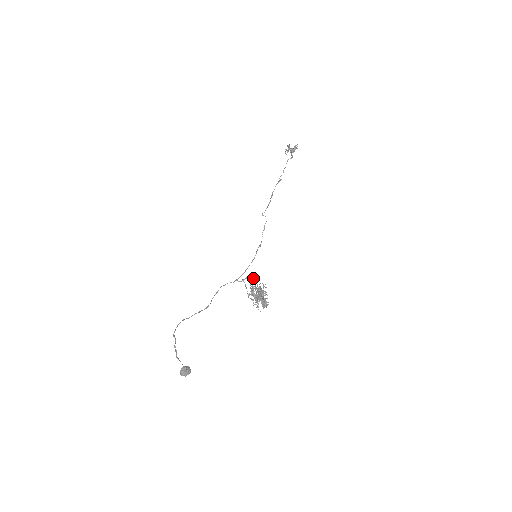
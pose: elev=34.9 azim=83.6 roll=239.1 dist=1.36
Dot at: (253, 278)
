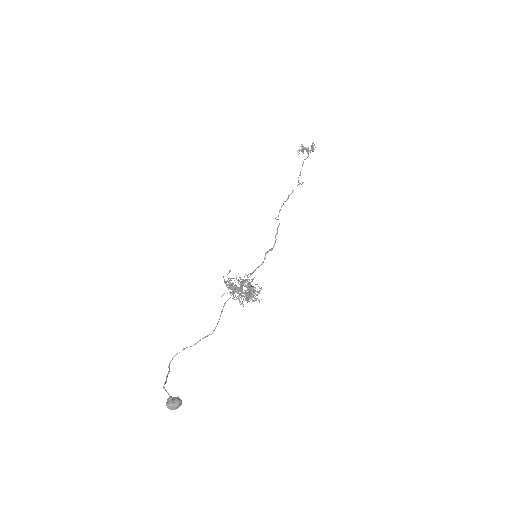
Dot at: (244, 276)
